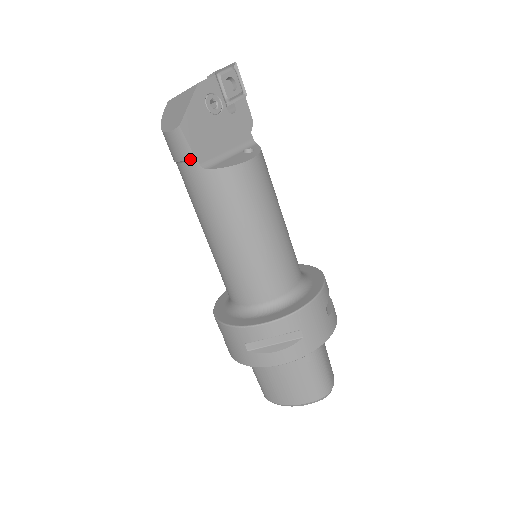
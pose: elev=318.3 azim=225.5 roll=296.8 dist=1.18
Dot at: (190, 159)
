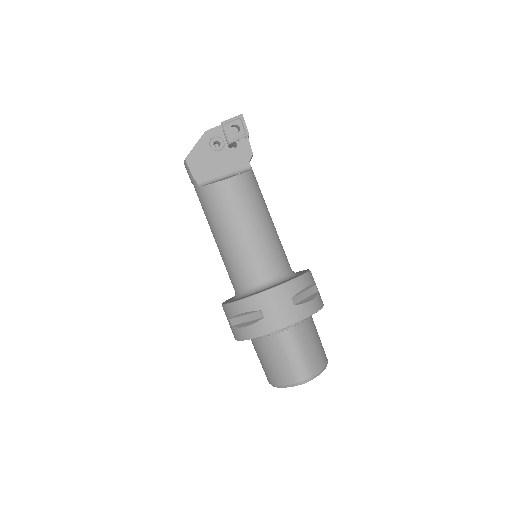
Dot at: (193, 181)
